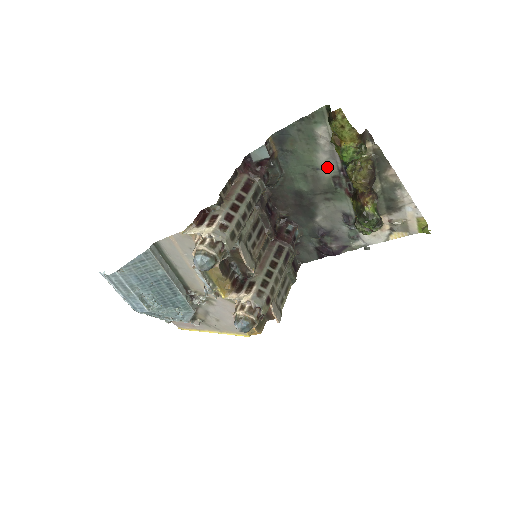
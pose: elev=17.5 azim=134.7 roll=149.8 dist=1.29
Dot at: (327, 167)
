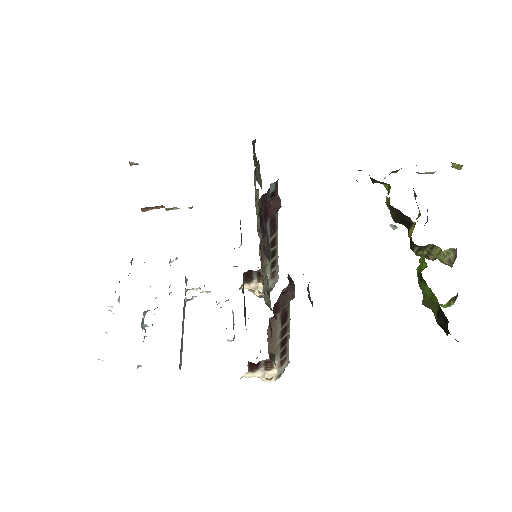
Dot at: occluded
